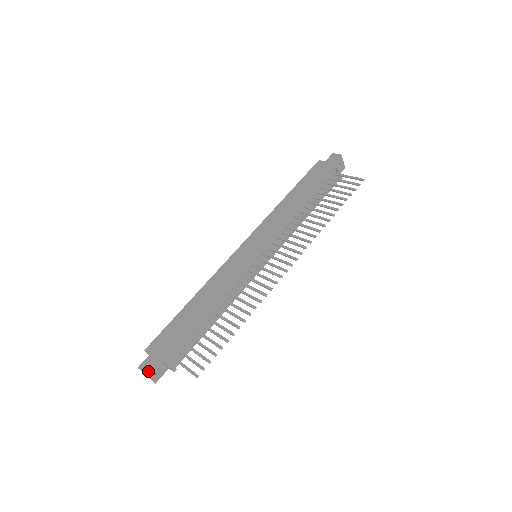
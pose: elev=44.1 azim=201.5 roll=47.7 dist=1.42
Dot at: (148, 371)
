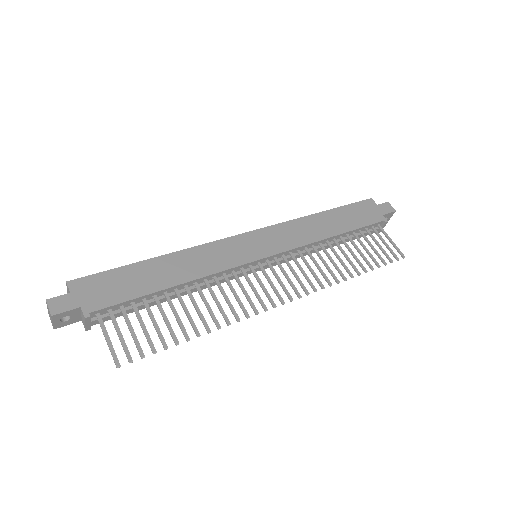
Dot at: (57, 314)
